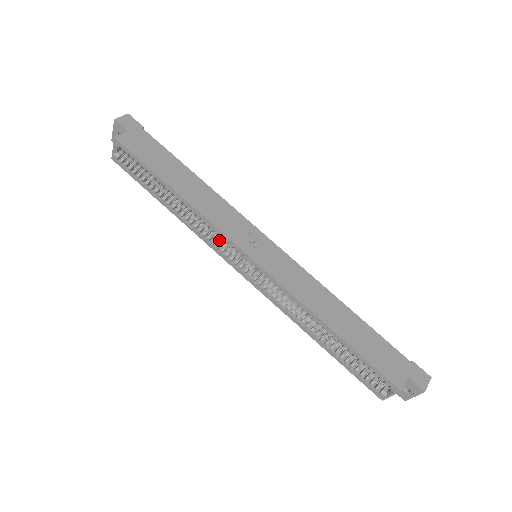
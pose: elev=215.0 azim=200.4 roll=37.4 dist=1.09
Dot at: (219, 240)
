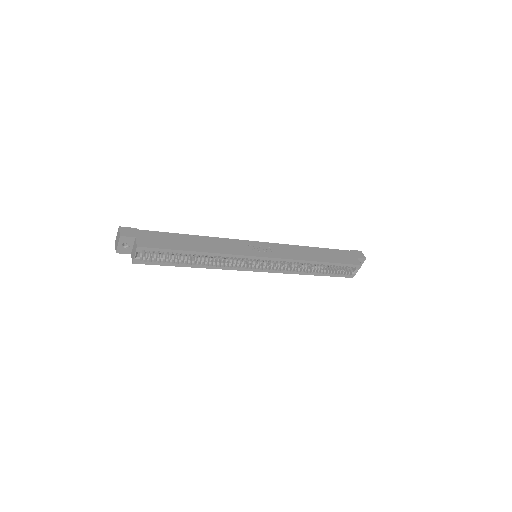
Dot at: (234, 262)
